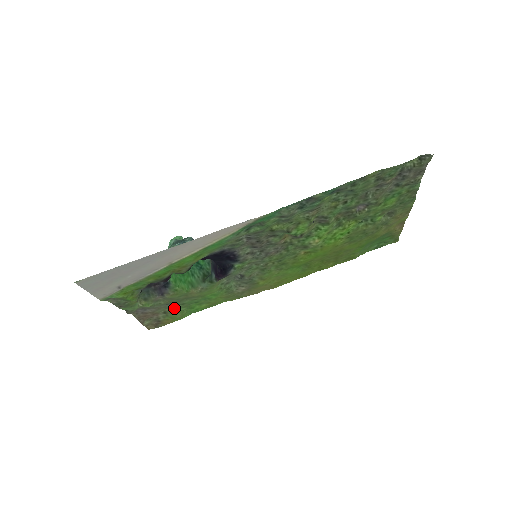
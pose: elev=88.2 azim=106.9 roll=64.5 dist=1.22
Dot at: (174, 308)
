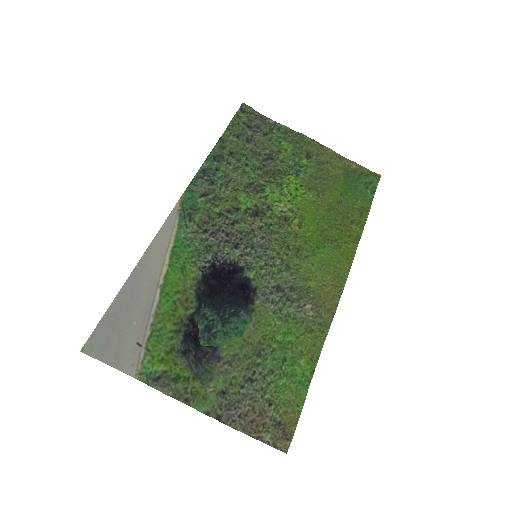
Dot at: (270, 386)
